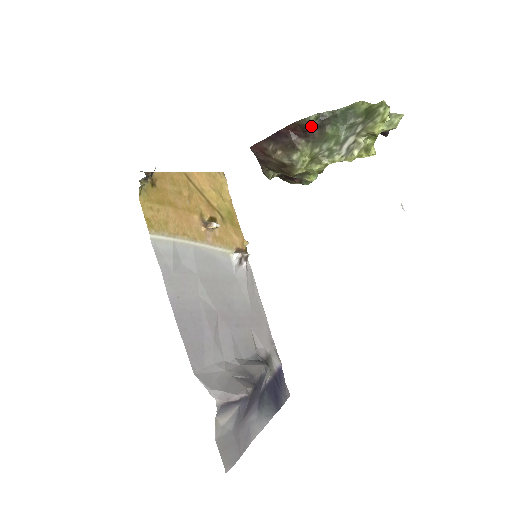
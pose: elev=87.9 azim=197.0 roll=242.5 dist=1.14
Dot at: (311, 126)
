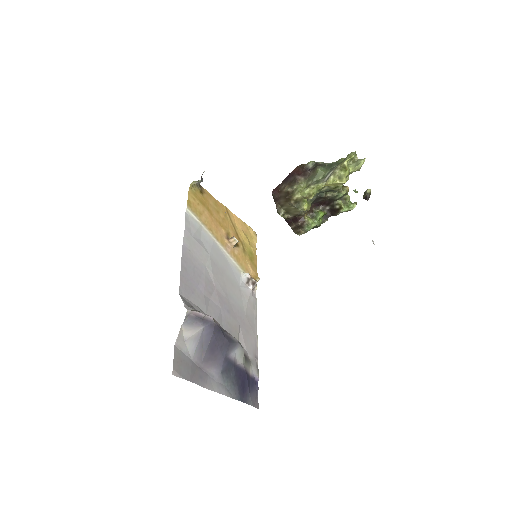
Dot at: (308, 168)
